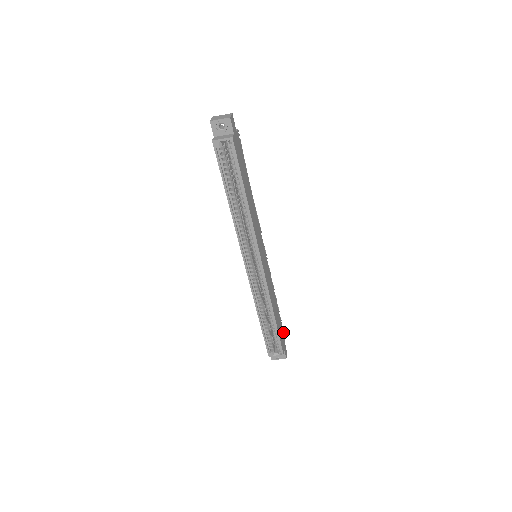
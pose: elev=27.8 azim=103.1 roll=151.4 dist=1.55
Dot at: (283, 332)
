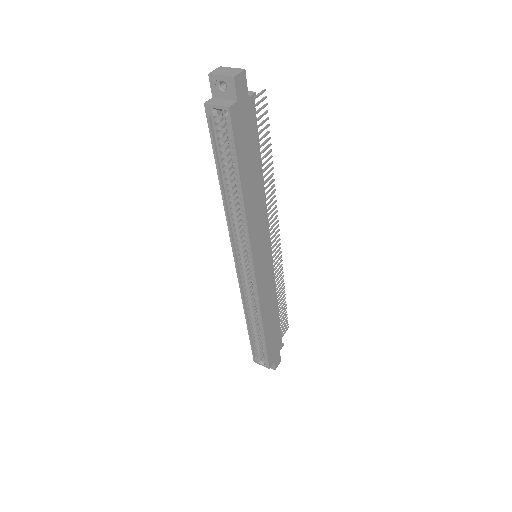
Dot at: (281, 341)
